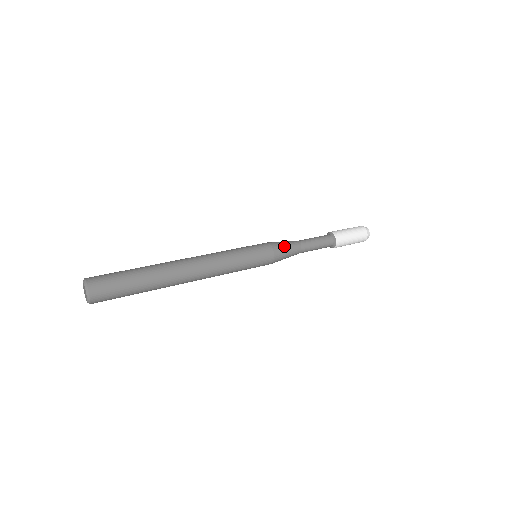
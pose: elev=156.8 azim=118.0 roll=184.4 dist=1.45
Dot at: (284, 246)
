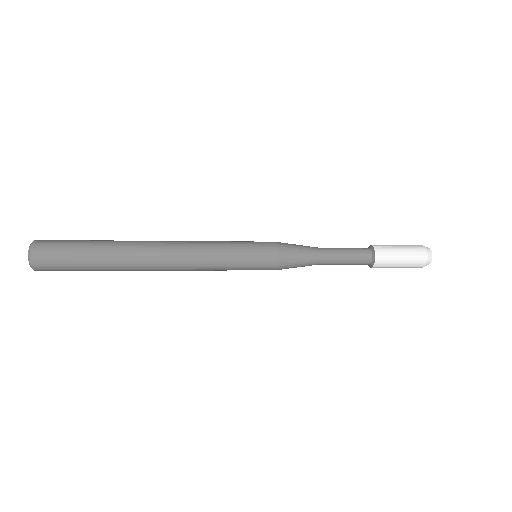
Dot at: (294, 246)
